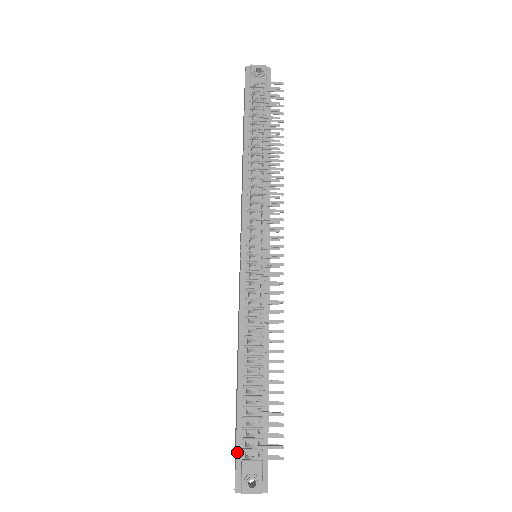
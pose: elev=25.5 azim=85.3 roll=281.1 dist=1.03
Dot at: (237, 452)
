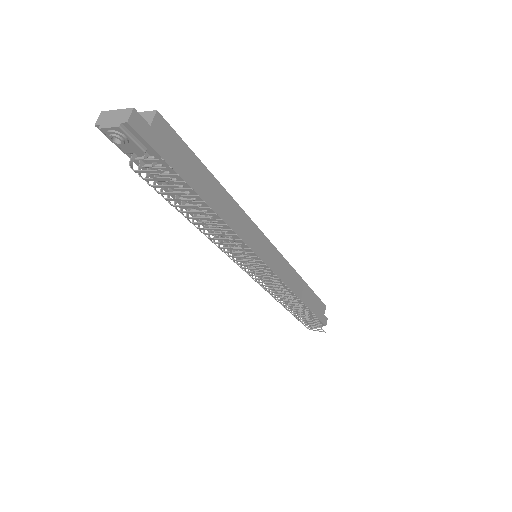
Dot at: occluded
